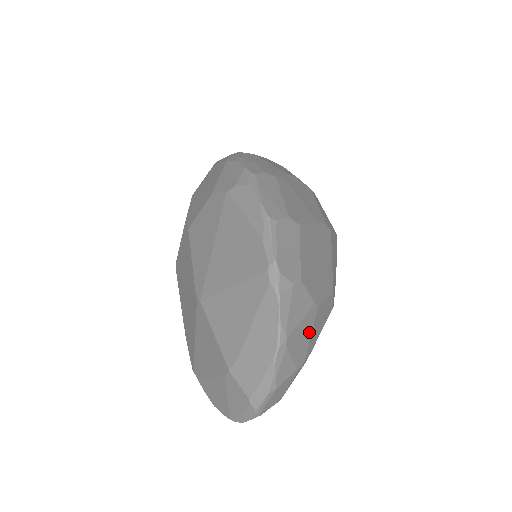
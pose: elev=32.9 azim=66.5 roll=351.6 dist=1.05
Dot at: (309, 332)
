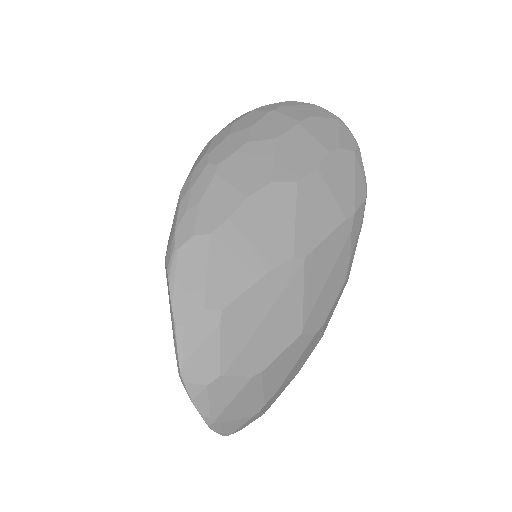
Dot at: (257, 392)
